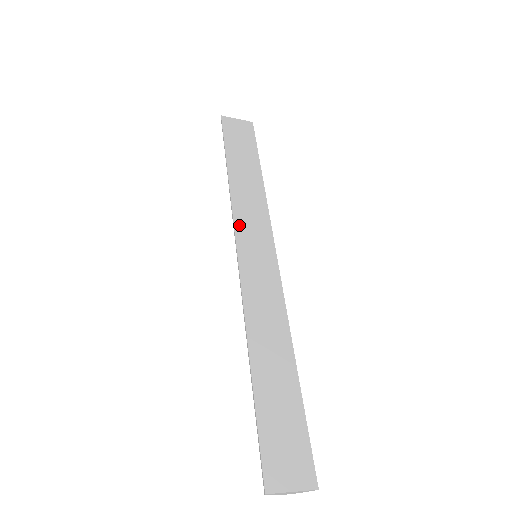
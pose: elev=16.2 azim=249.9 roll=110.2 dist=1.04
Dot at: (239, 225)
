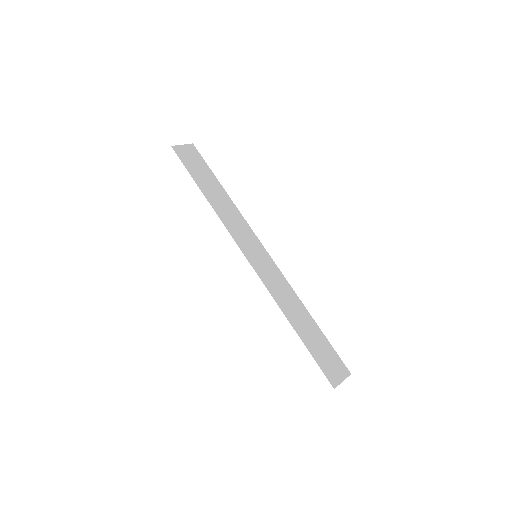
Dot at: (237, 238)
